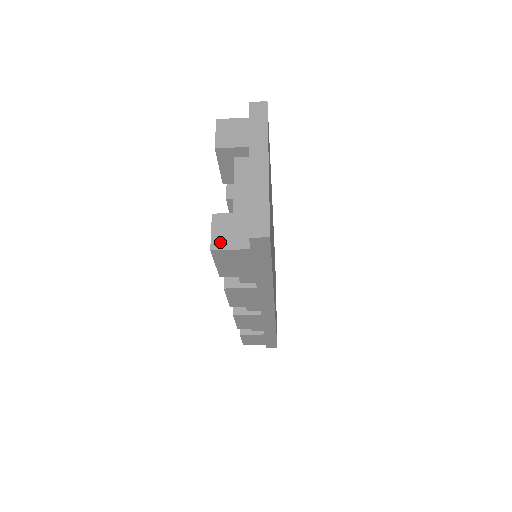
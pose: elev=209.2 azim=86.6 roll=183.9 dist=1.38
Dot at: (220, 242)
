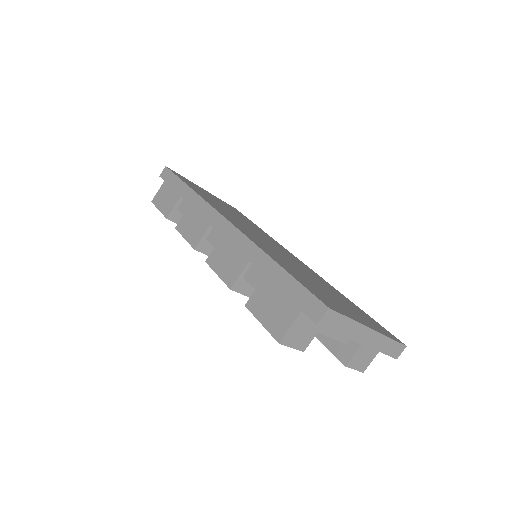
Dot at: occluded
